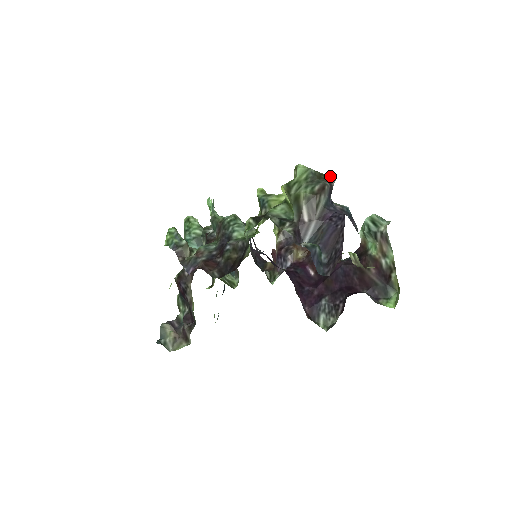
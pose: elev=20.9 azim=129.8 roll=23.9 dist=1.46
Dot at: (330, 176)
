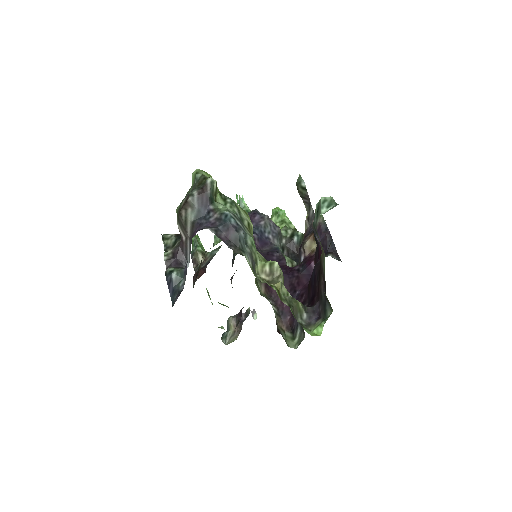
Dot at: (207, 180)
